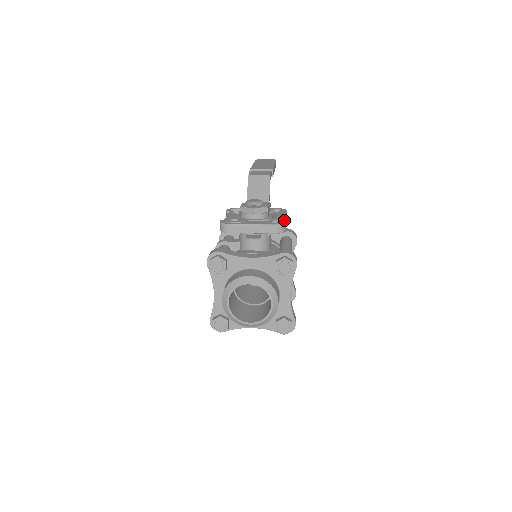
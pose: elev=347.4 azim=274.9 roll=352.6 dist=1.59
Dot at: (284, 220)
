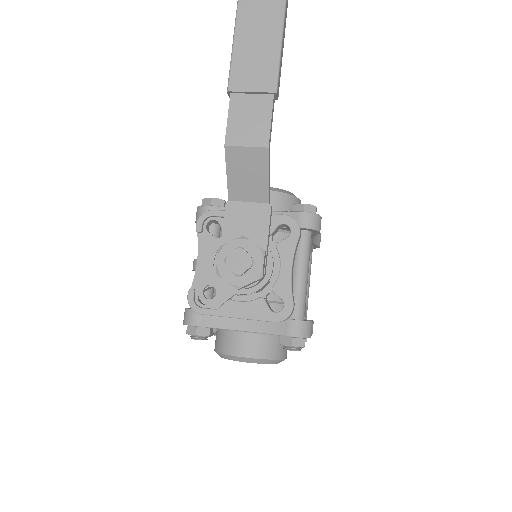
Dot at: (290, 299)
